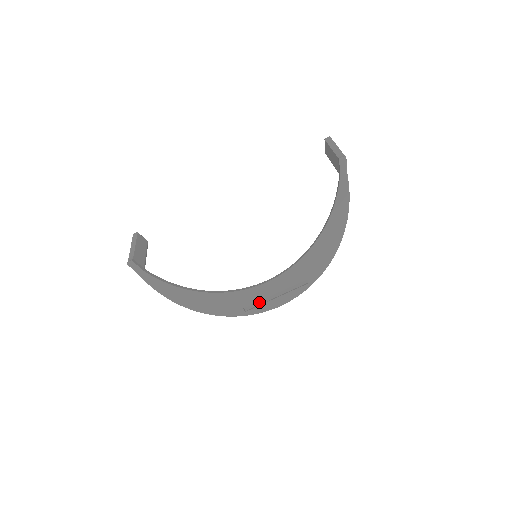
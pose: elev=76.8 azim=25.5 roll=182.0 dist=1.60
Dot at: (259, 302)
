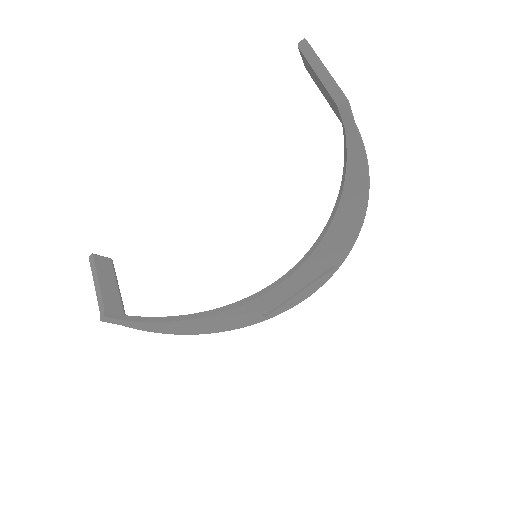
Dot at: (279, 301)
